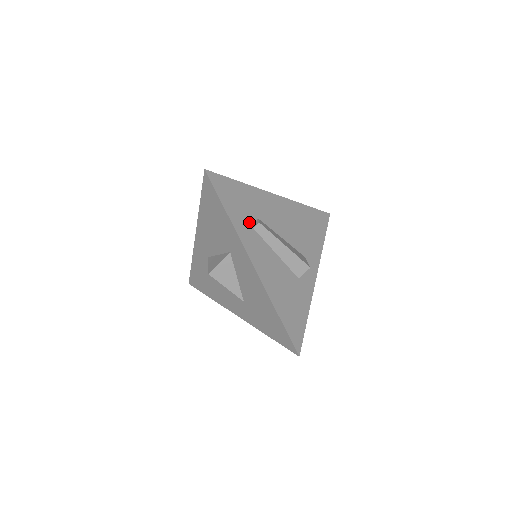
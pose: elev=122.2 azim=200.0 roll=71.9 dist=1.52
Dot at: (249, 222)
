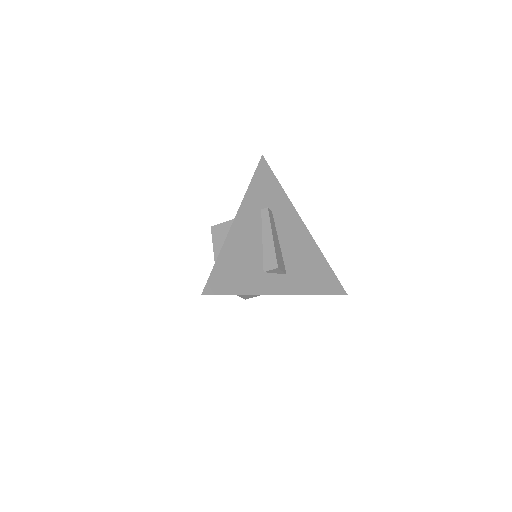
Dot at: (262, 204)
